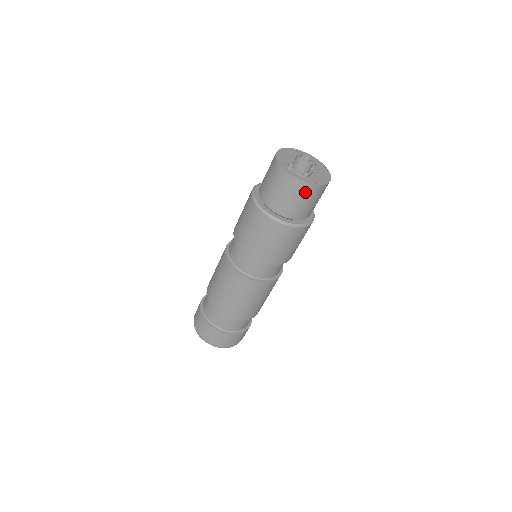
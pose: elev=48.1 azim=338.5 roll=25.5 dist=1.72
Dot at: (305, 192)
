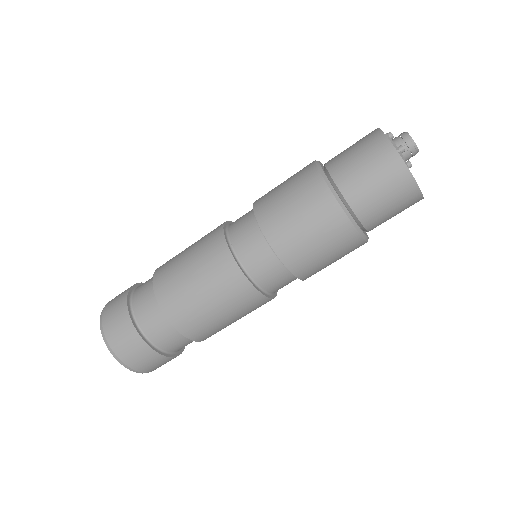
Dot at: (385, 163)
